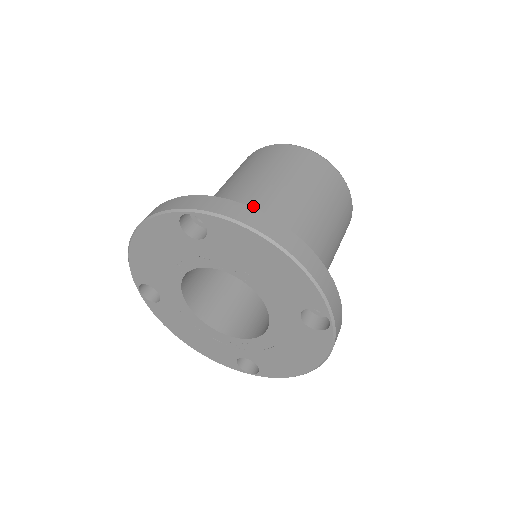
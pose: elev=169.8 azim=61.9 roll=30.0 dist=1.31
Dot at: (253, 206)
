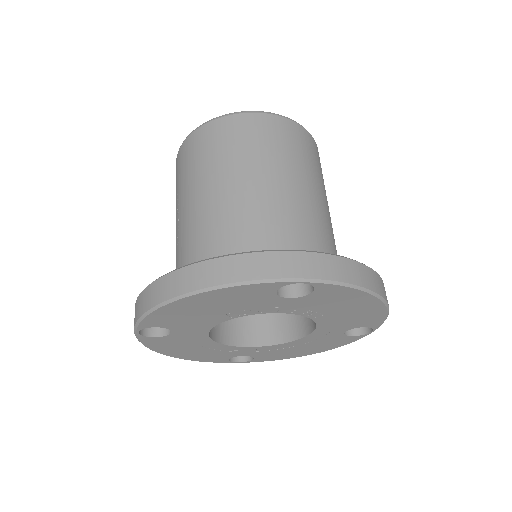
Dot at: (304, 230)
